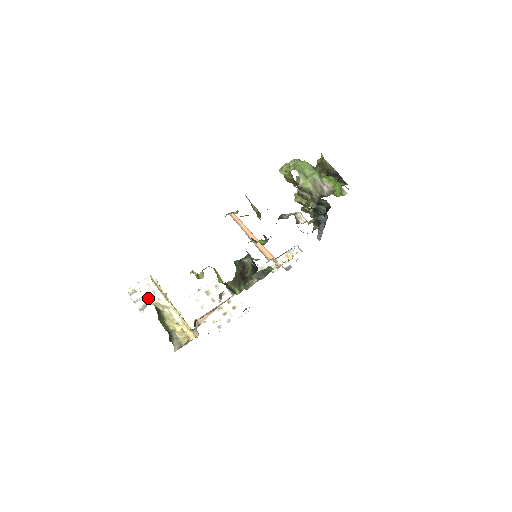
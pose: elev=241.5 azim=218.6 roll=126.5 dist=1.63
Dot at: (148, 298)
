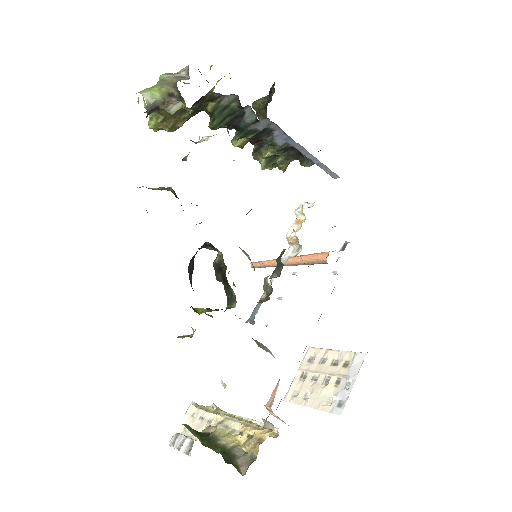
Dot at: occluded
